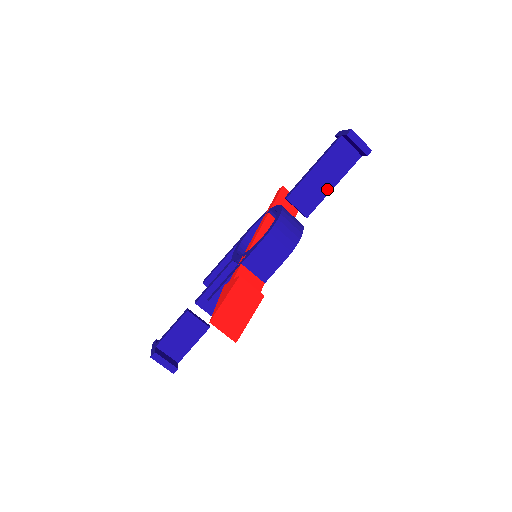
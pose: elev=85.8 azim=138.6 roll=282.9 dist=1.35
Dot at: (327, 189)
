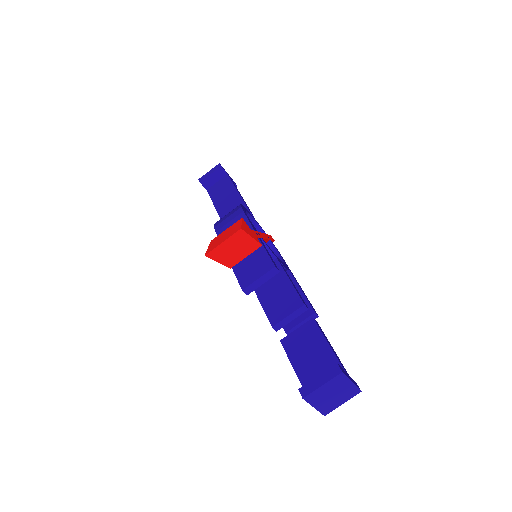
Dot at: (236, 197)
